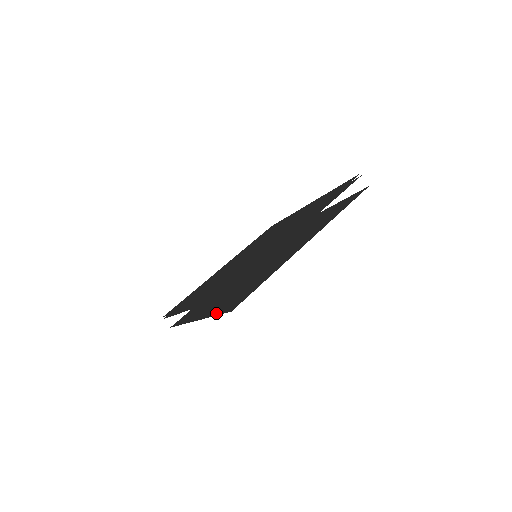
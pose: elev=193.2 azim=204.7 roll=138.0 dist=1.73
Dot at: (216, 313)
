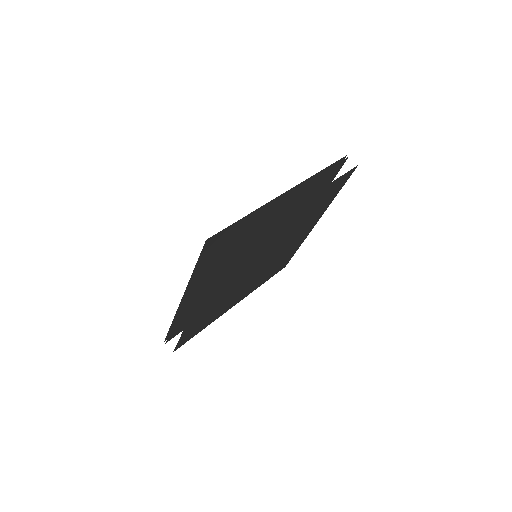
Dot at: (209, 280)
